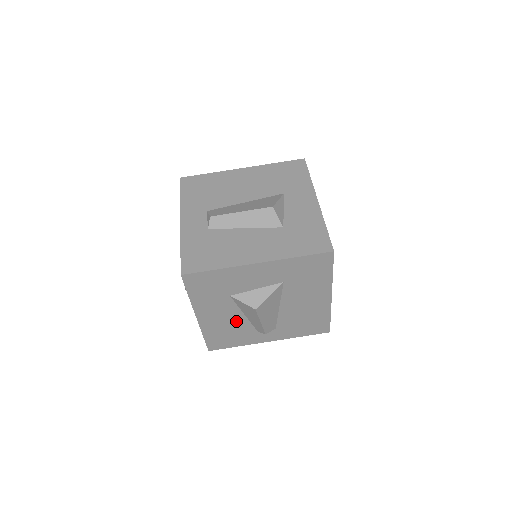
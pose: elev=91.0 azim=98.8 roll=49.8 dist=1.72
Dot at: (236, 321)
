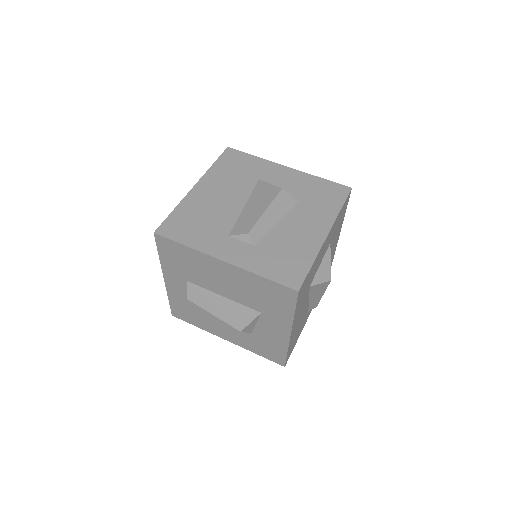
Dot at: (304, 313)
